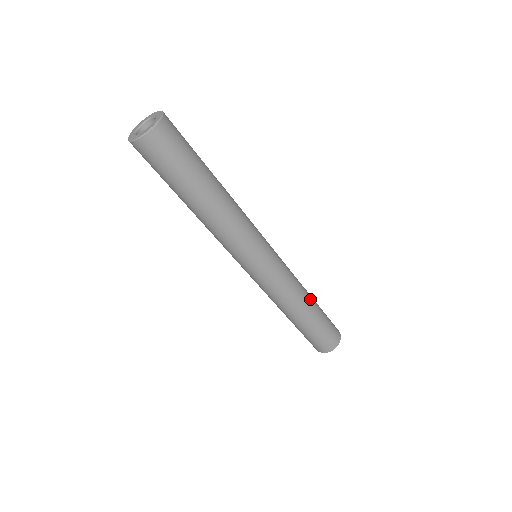
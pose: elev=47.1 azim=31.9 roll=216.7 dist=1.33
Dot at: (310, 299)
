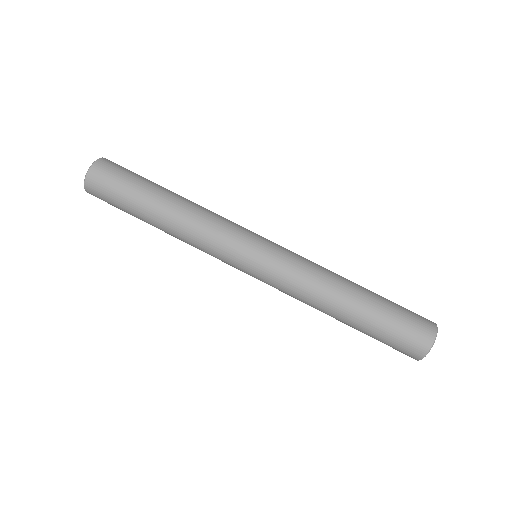
Dot at: occluded
